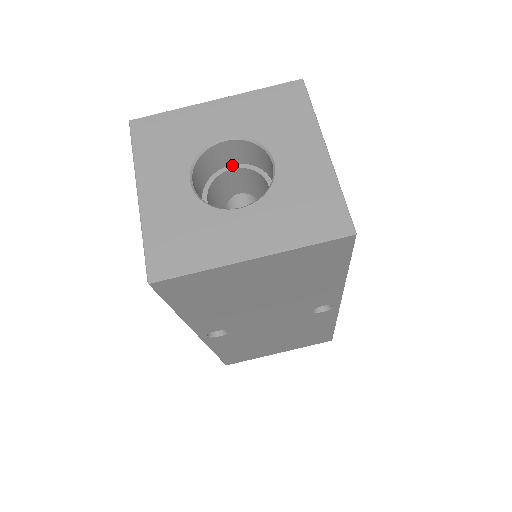
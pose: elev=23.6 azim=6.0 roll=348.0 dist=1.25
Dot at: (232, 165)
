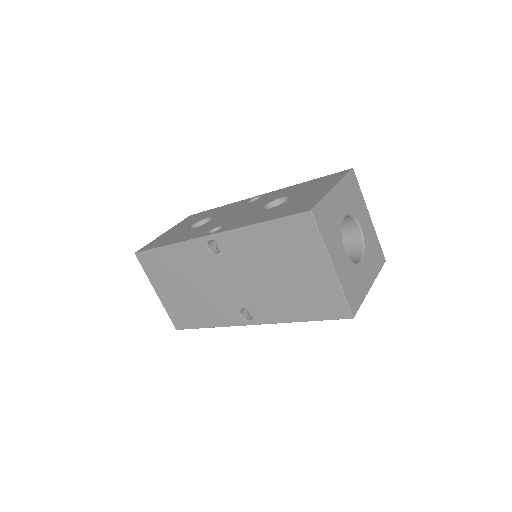
Dot at: occluded
